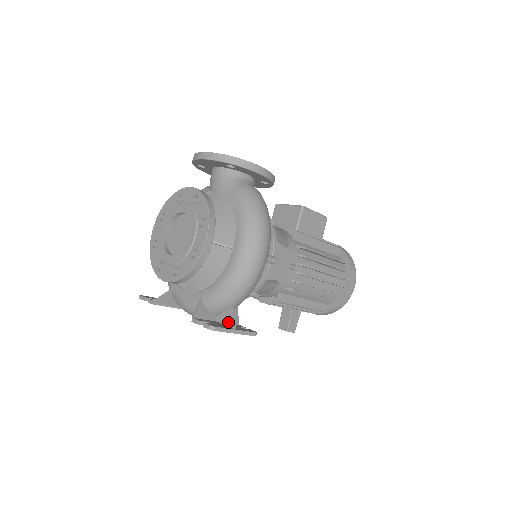
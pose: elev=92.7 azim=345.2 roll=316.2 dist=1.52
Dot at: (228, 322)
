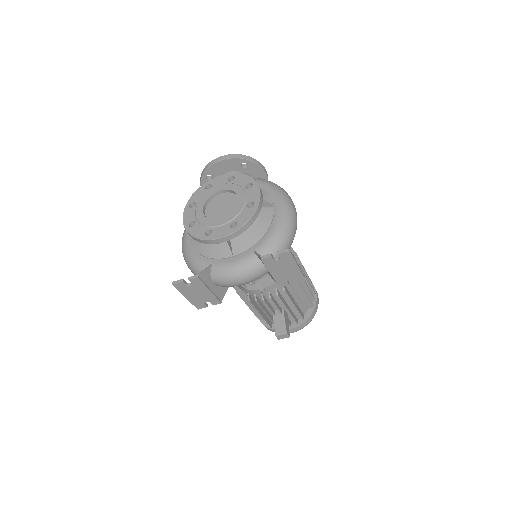
Dot at: occluded
